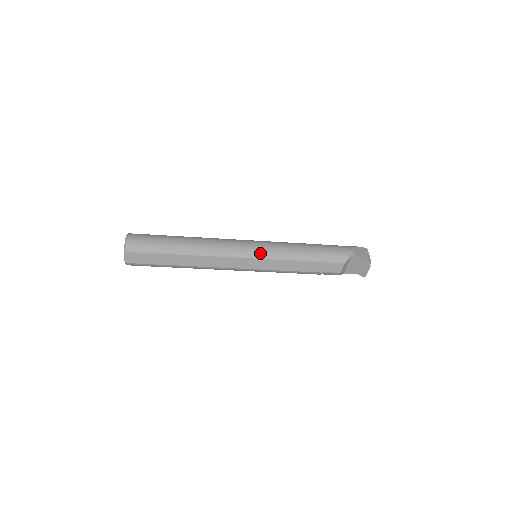
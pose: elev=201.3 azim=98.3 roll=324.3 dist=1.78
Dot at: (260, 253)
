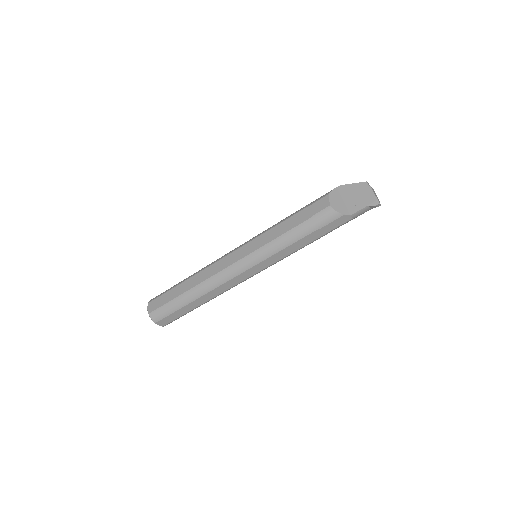
Dot at: (248, 241)
